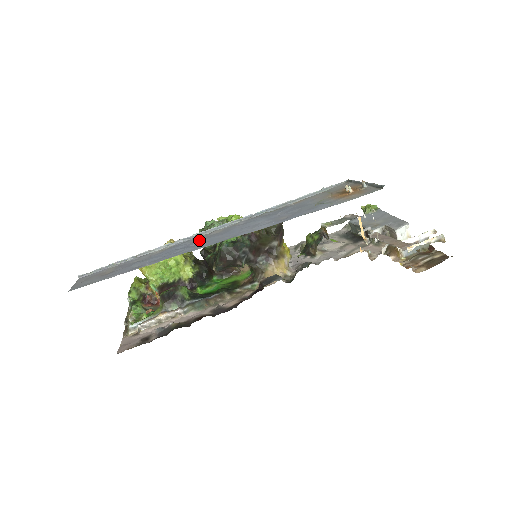
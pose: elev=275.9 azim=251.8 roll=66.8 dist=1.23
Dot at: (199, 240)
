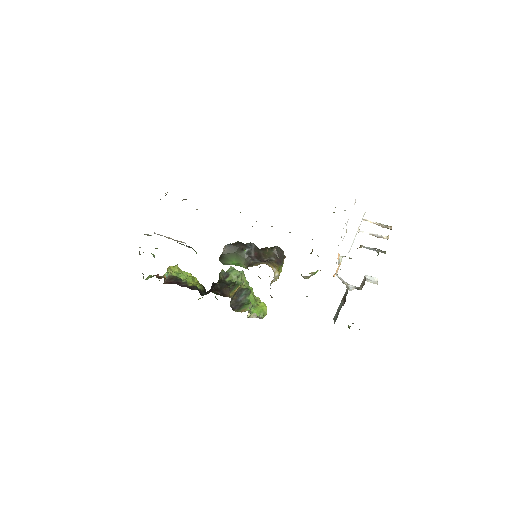
Dot at: occluded
